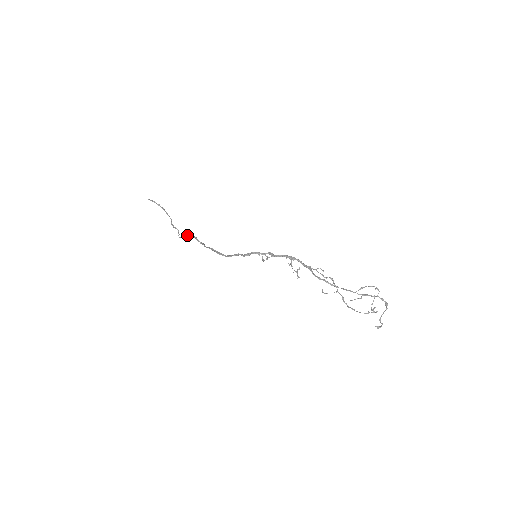
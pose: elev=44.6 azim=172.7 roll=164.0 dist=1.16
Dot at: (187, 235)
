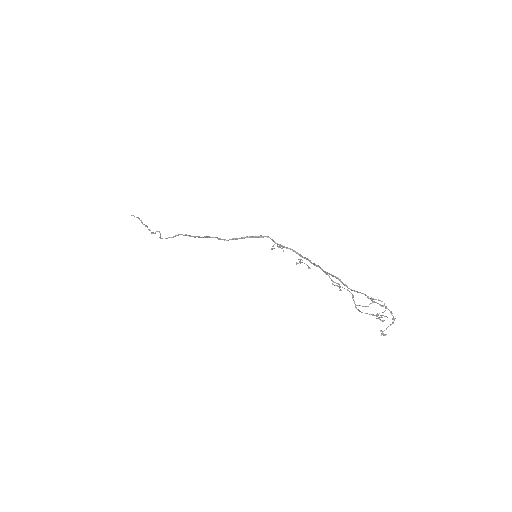
Dot at: (173, 236)
